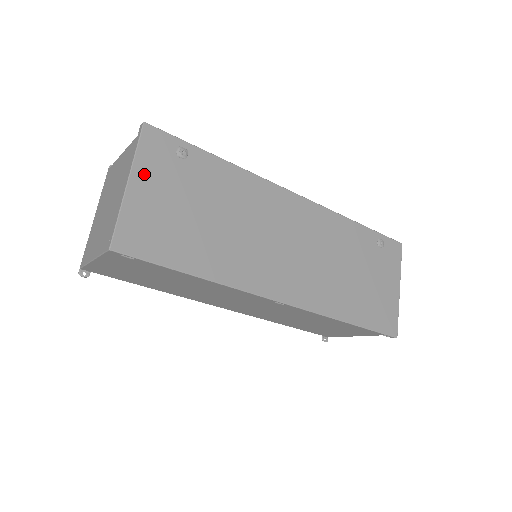
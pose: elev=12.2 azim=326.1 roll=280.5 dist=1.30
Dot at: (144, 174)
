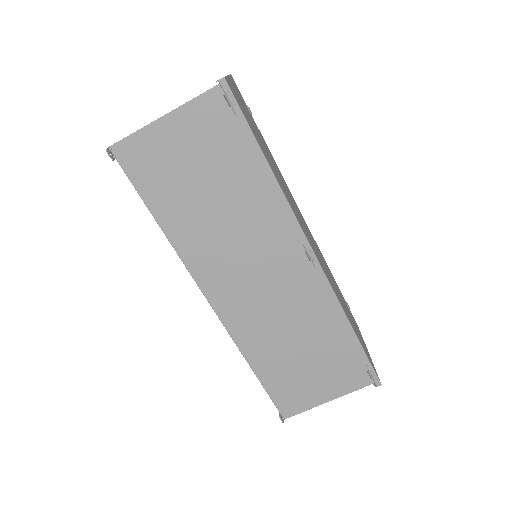
Dot at: (235, 87)
